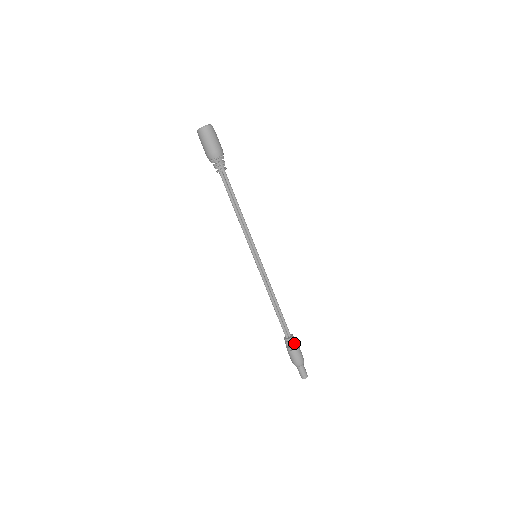
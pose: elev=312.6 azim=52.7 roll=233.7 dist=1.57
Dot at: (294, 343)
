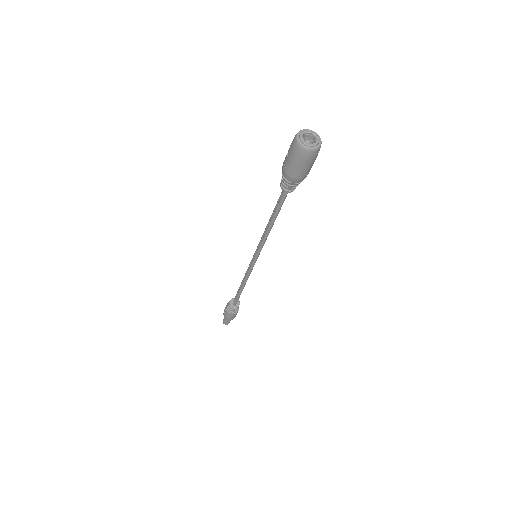
Dot at: occluded
